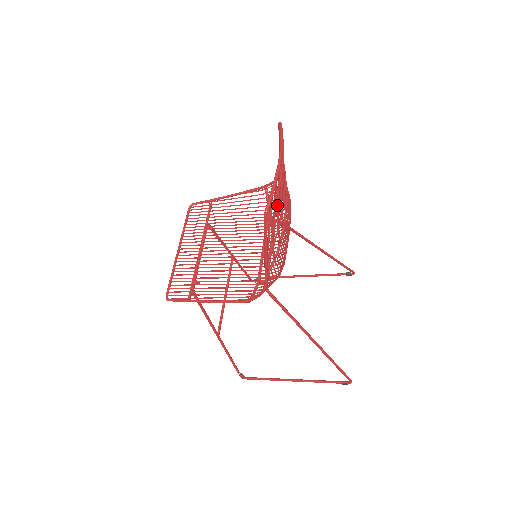
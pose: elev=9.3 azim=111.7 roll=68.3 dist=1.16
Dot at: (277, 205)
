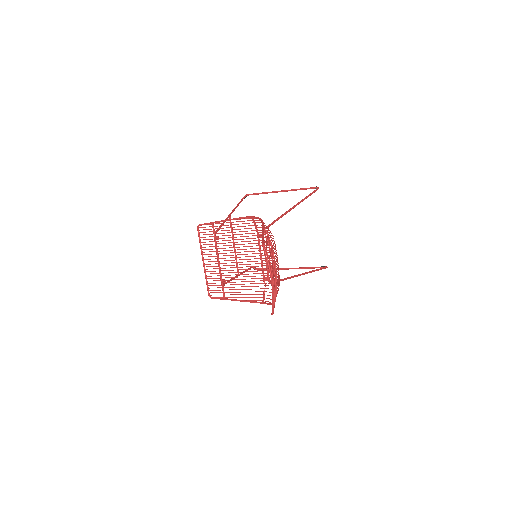
Dot at: occluded
